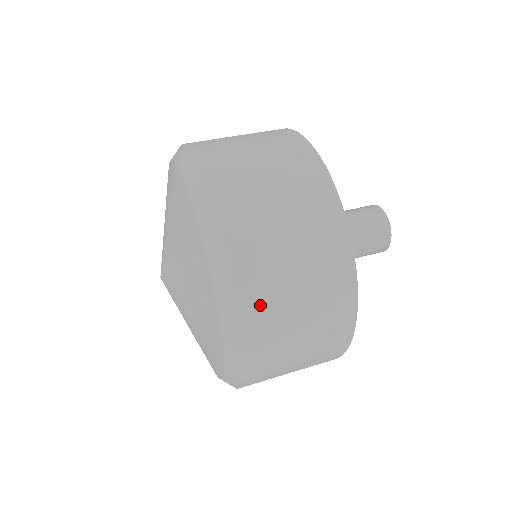
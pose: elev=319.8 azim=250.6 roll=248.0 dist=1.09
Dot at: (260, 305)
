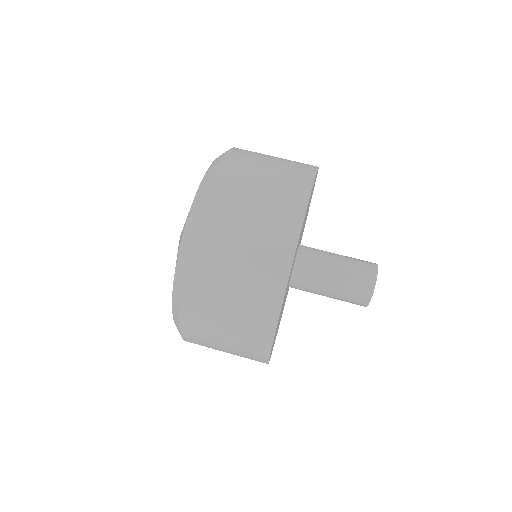
Dot at: (195, 331)
